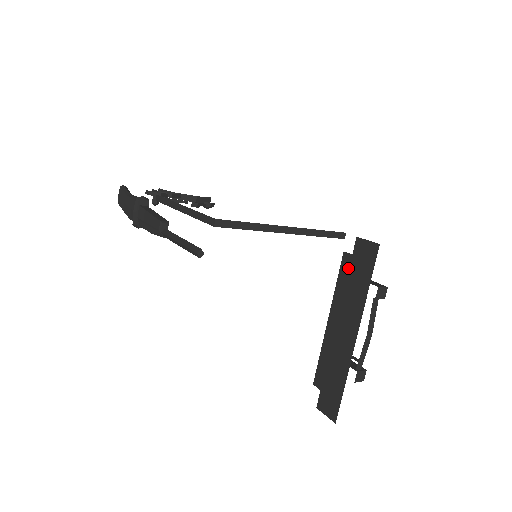
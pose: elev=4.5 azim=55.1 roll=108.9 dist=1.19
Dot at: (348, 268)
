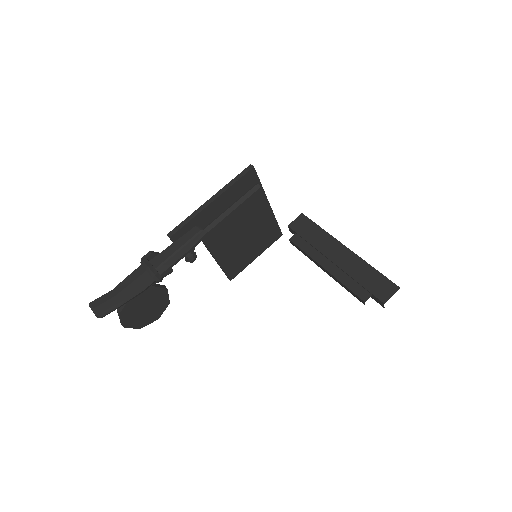
Dot at: (301, 240)
